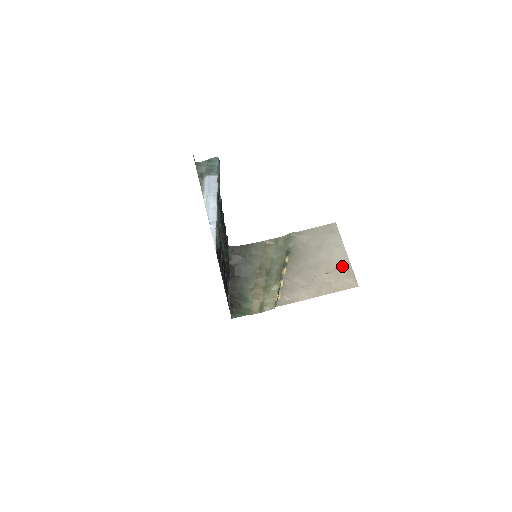
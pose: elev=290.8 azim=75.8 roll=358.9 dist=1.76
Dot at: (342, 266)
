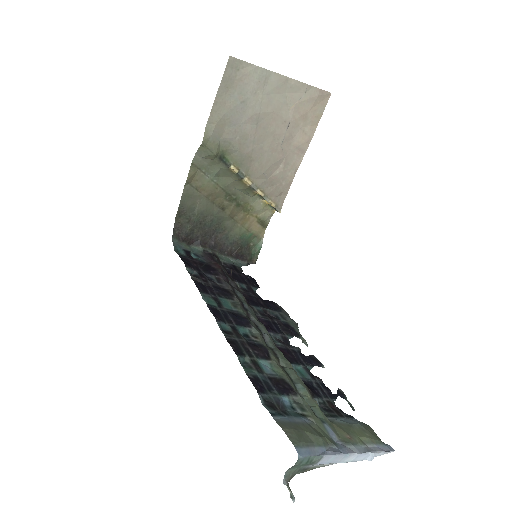
Dot at: (294, 97)
